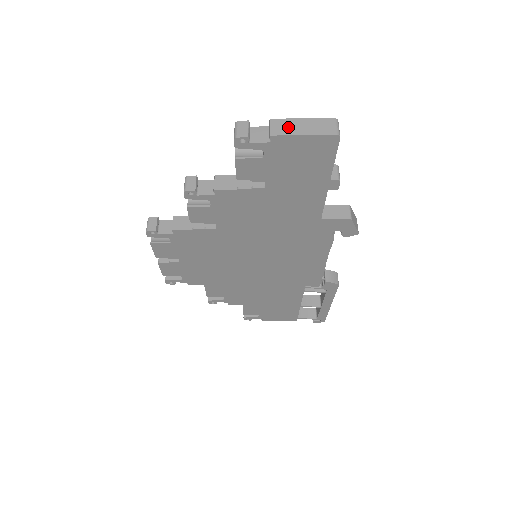
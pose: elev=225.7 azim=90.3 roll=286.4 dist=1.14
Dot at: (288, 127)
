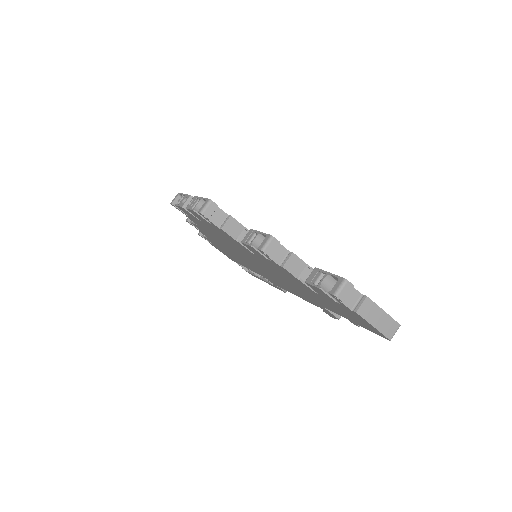
Dot at: (371, 313)
